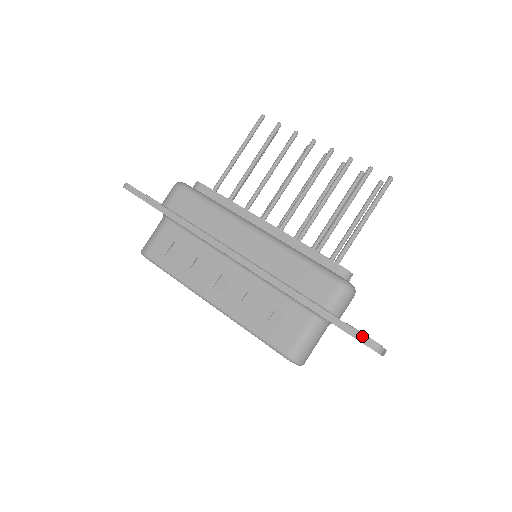
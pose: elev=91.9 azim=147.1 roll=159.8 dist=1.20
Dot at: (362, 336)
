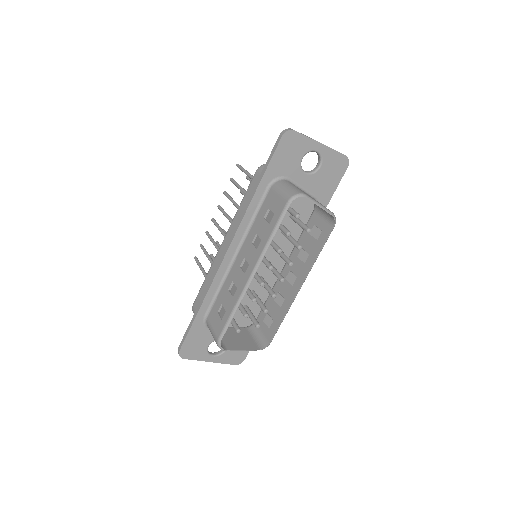
Dot at: (276, 143)
